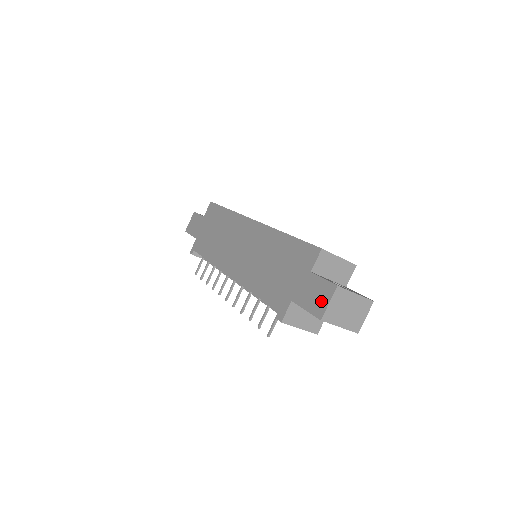
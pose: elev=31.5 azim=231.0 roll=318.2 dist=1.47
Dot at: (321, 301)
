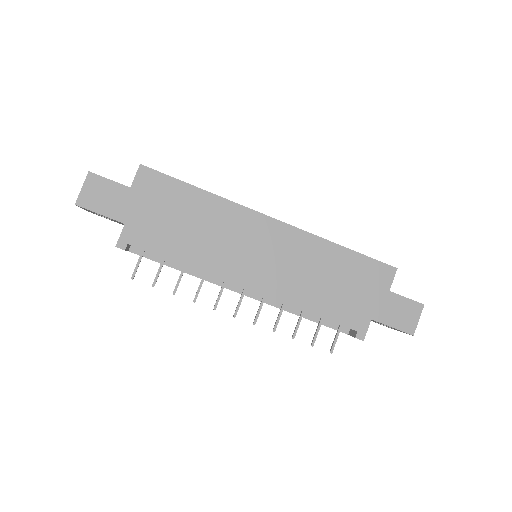
Dot at: (410, 319)
